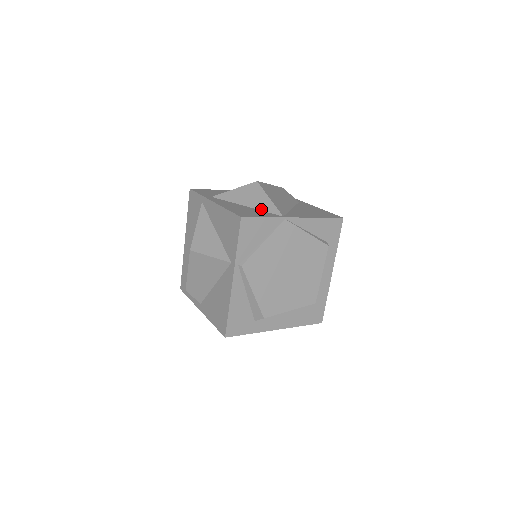
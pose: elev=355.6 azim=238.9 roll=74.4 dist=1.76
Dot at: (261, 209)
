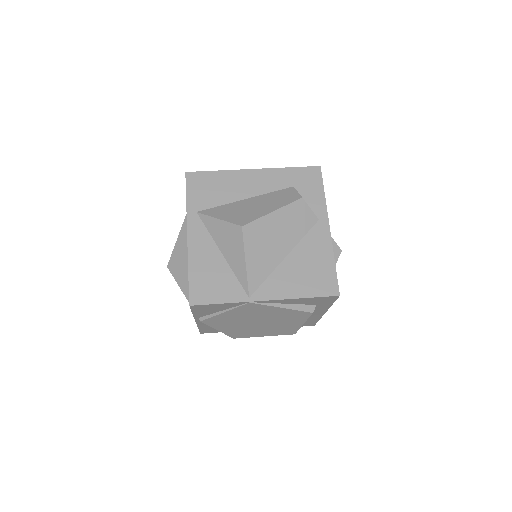
Dot at: (233, 270)
